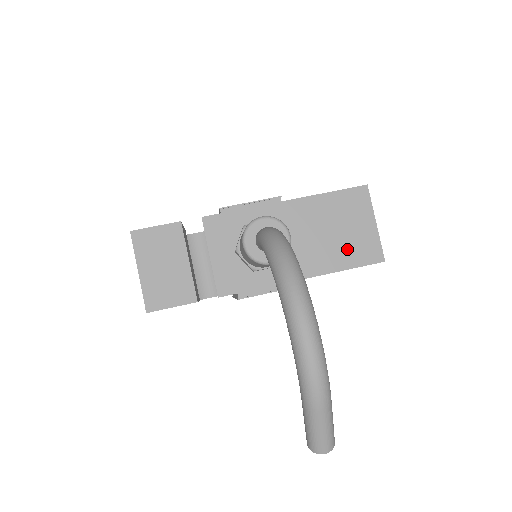
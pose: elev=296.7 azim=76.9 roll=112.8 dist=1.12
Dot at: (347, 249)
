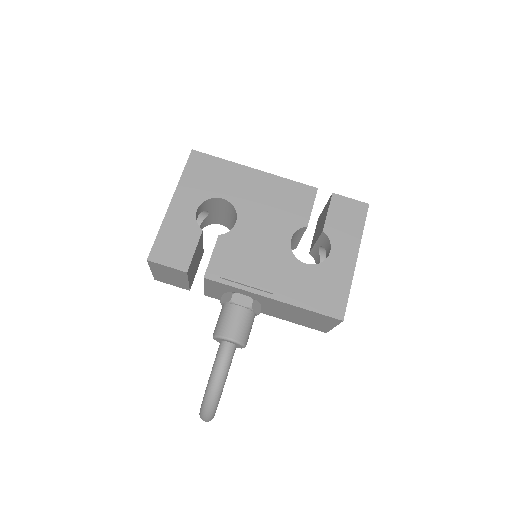
Dot at: (304, 322)
